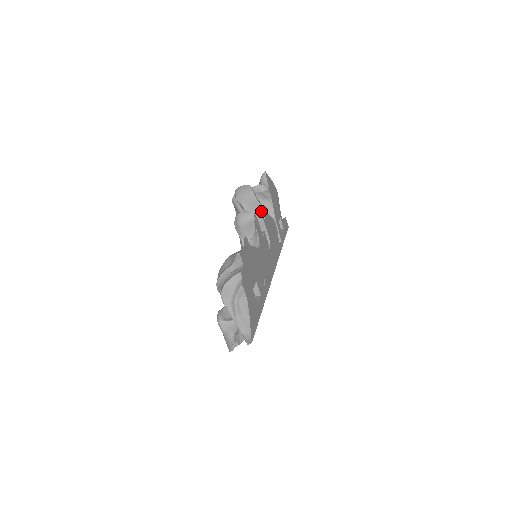
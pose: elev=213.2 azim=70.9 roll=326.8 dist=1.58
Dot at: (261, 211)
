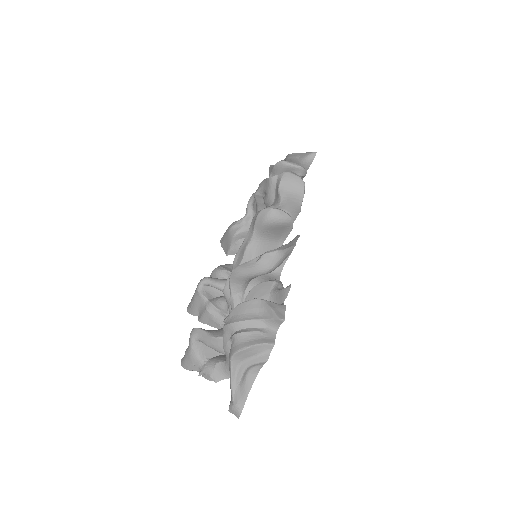
Dot at: (295, 216)
